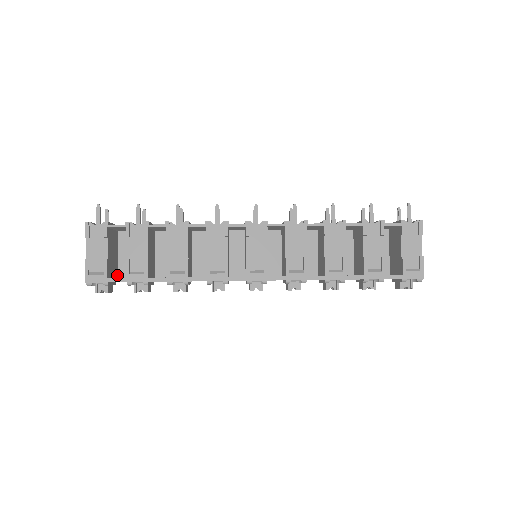
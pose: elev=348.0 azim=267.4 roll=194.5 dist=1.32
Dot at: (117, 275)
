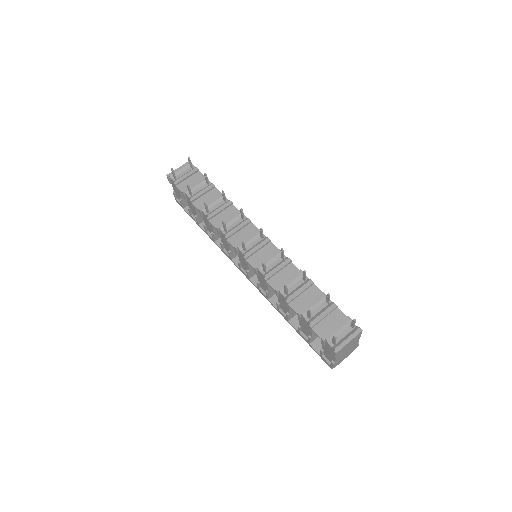
Dot at: occluded
